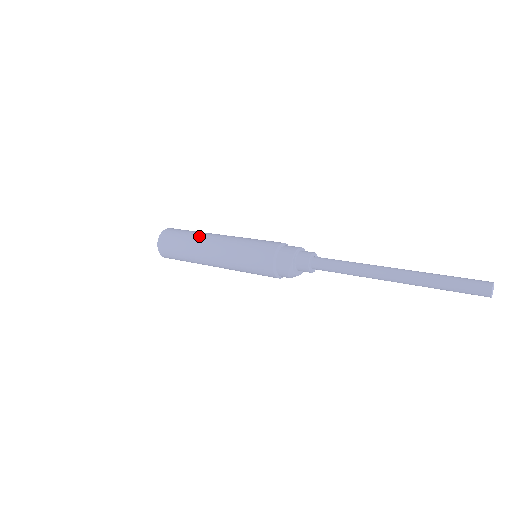
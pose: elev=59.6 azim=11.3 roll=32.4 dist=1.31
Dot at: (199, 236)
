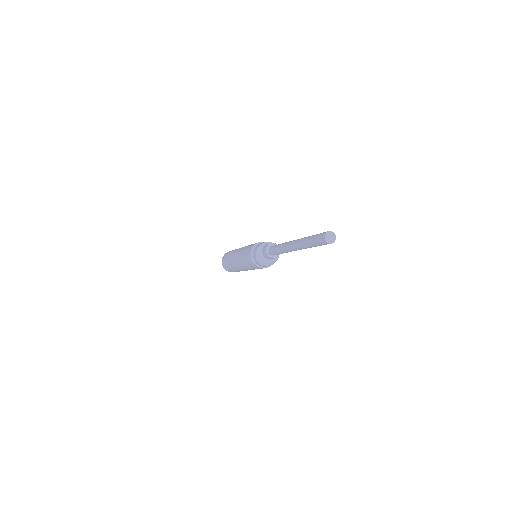
Dot at: occluded
